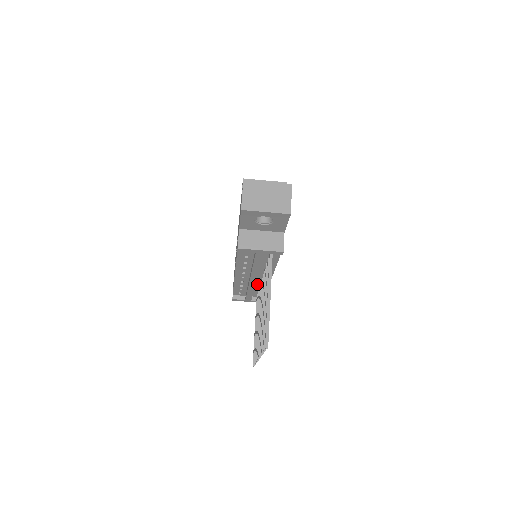
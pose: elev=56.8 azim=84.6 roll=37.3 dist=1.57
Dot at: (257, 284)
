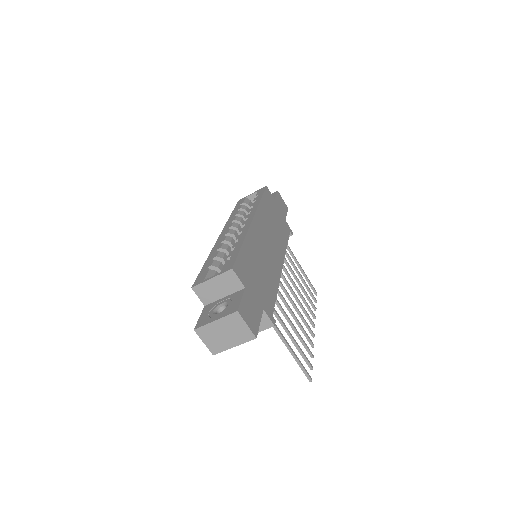
Dot at: occluded
